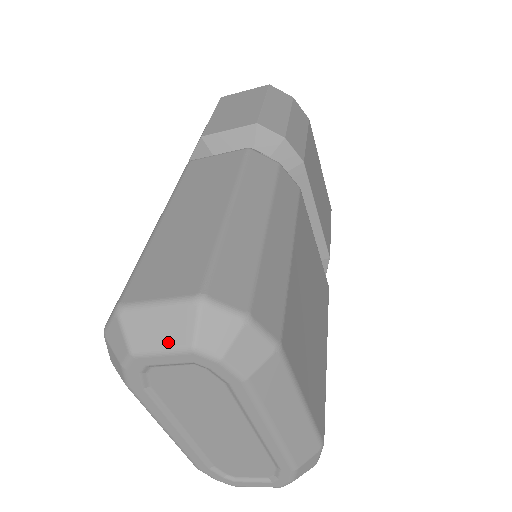
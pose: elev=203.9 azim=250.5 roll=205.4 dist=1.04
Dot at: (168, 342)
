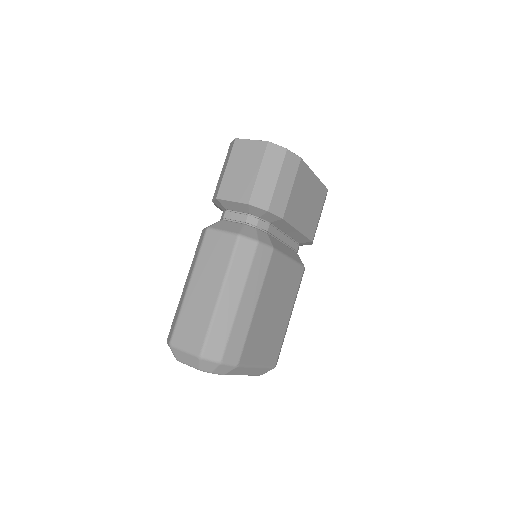
Dot at: (190, 364)
